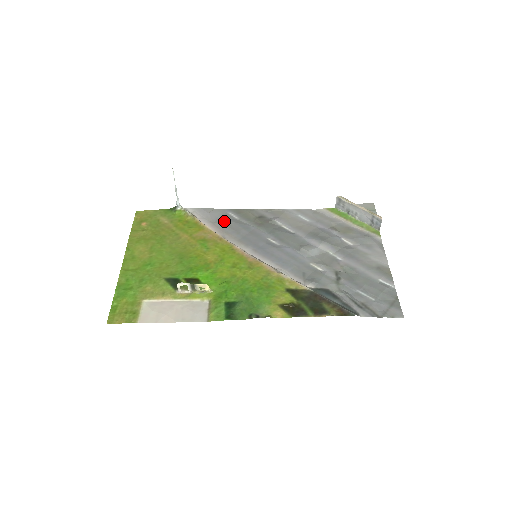
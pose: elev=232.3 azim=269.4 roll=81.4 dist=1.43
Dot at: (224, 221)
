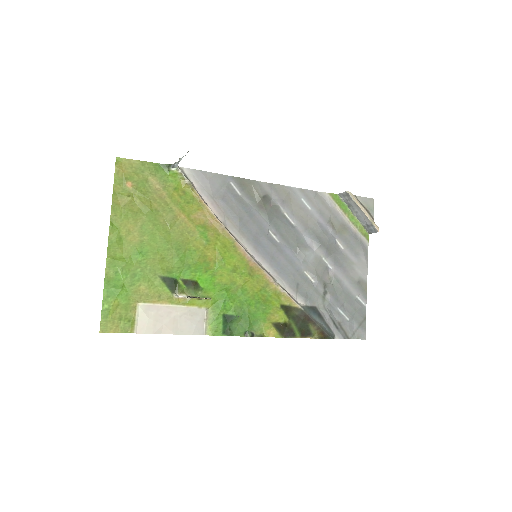
Dot at: (226, 197)
